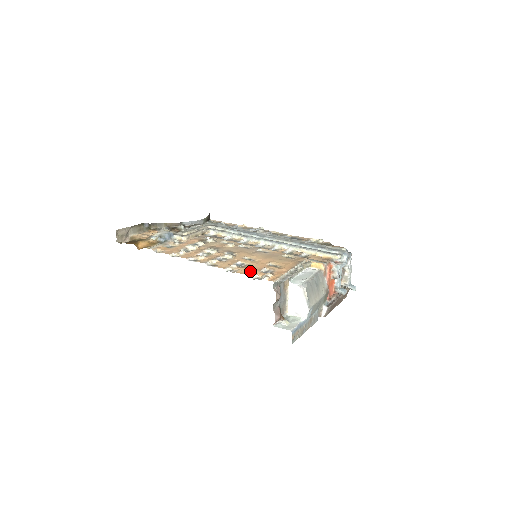
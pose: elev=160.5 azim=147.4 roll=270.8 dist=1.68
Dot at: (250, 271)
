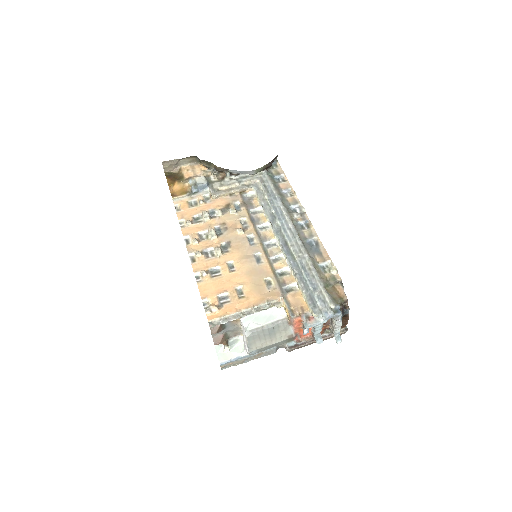
Dot at: (209, 290)
